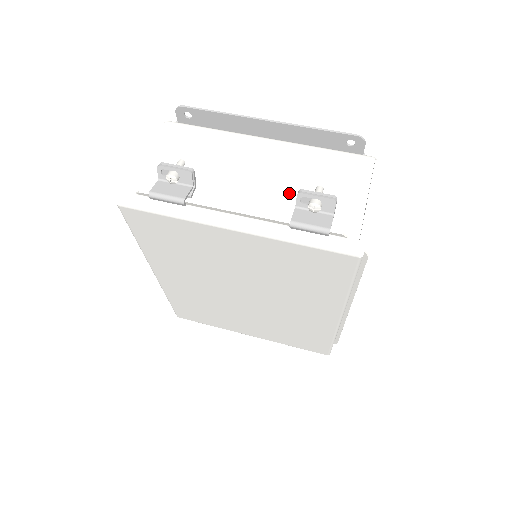
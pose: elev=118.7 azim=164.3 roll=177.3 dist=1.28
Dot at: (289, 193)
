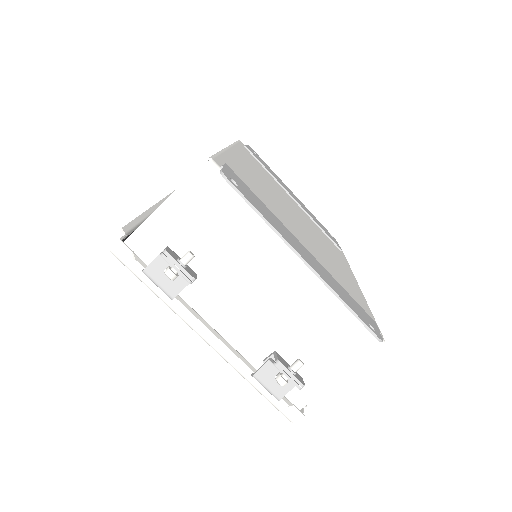
Dot at: (278, 334)
